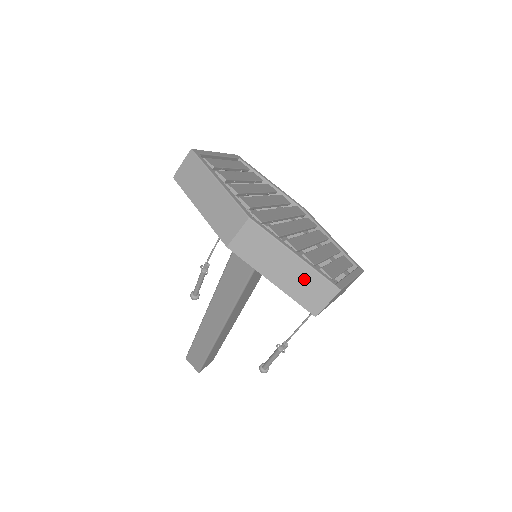
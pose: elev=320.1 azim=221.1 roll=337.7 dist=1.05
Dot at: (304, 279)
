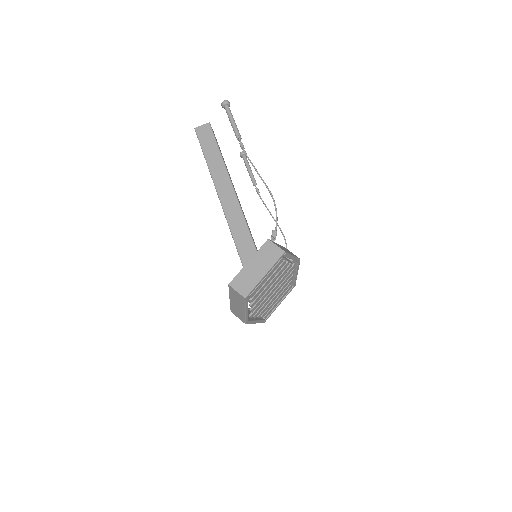
Dot at: occluded
